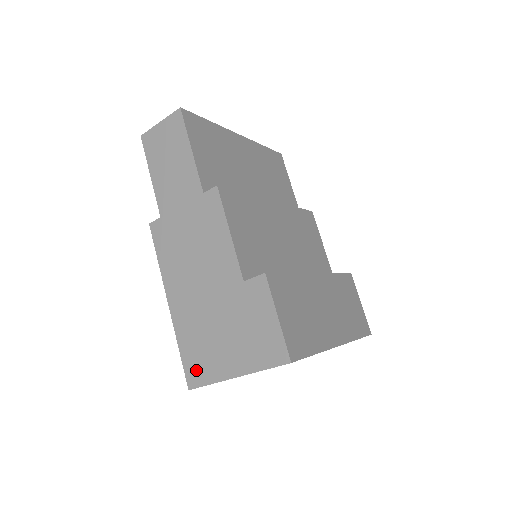
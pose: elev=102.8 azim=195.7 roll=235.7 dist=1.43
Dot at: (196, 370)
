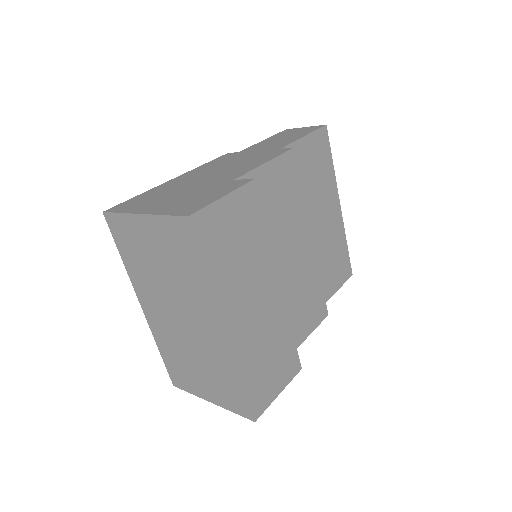
Dot at: (126, 205)
